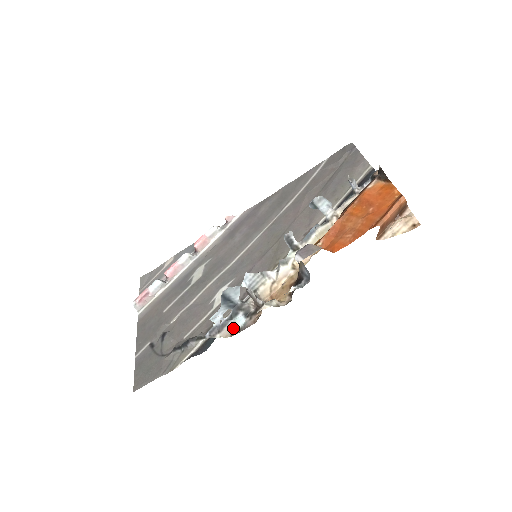
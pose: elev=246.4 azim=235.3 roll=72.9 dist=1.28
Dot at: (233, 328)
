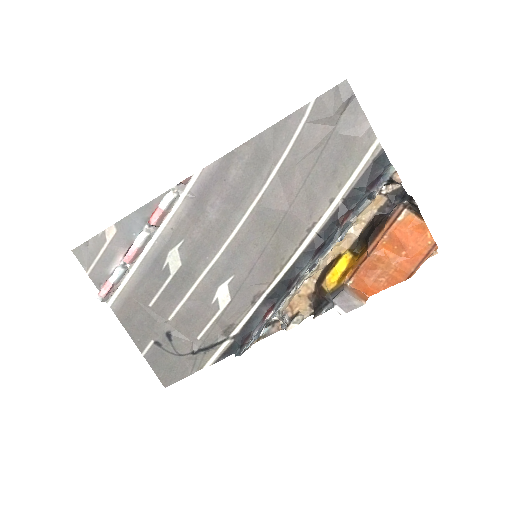
Dot at: occluded
